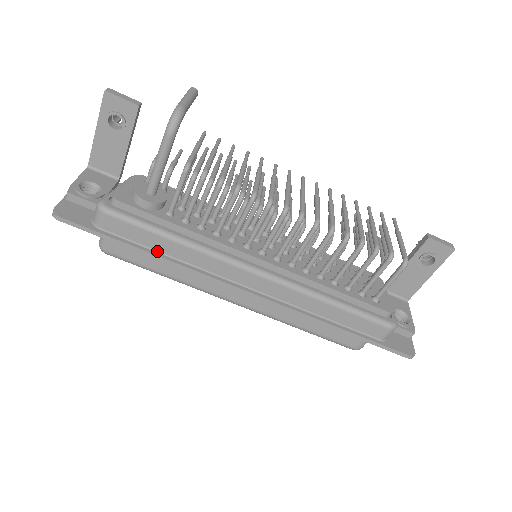
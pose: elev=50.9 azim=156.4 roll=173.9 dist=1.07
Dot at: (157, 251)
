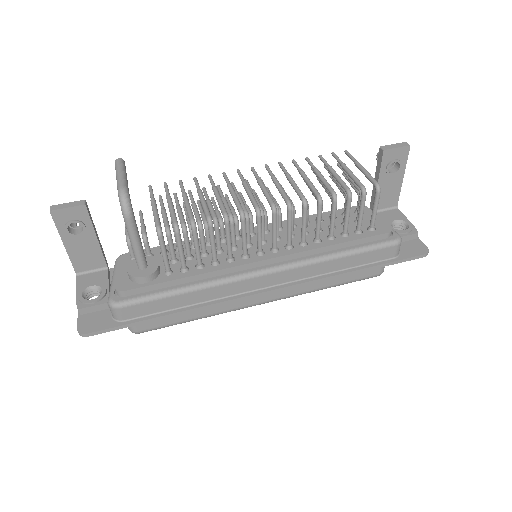
Dot at: (179, 308)
